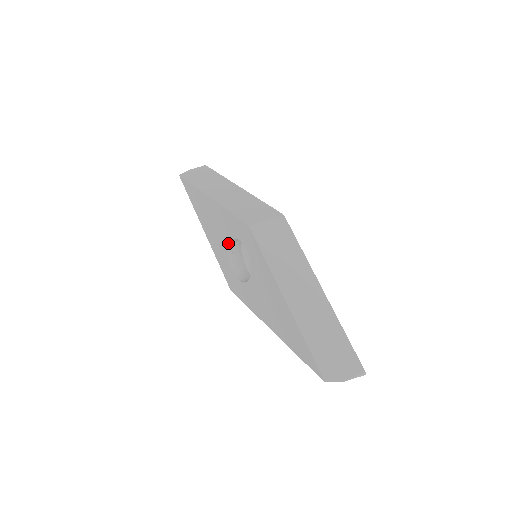
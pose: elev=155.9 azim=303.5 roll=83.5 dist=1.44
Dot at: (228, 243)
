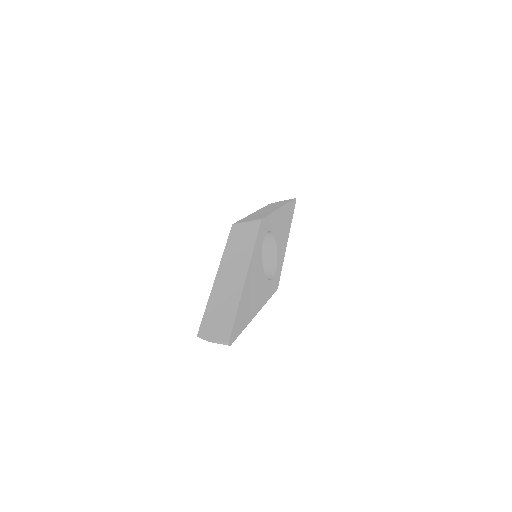
Dot at: occluded
